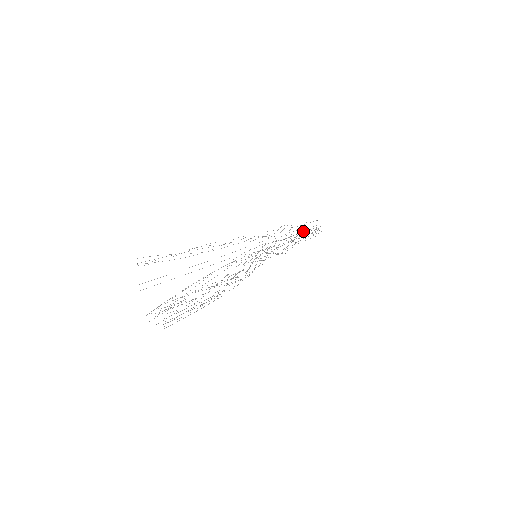
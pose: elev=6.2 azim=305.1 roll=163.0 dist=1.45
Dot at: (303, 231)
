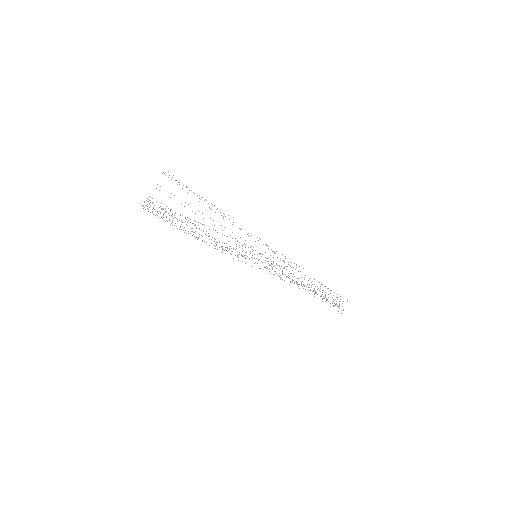
Dot at: occluded
